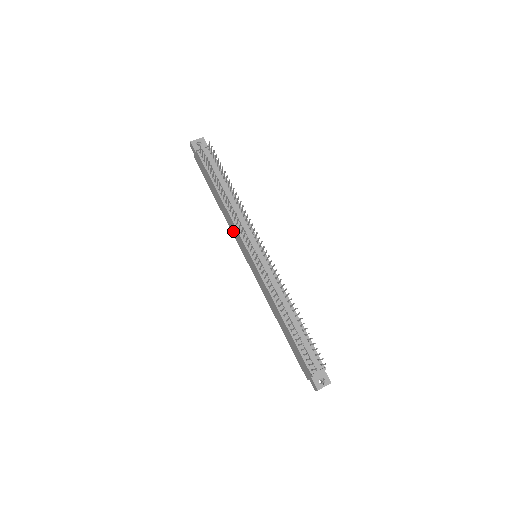
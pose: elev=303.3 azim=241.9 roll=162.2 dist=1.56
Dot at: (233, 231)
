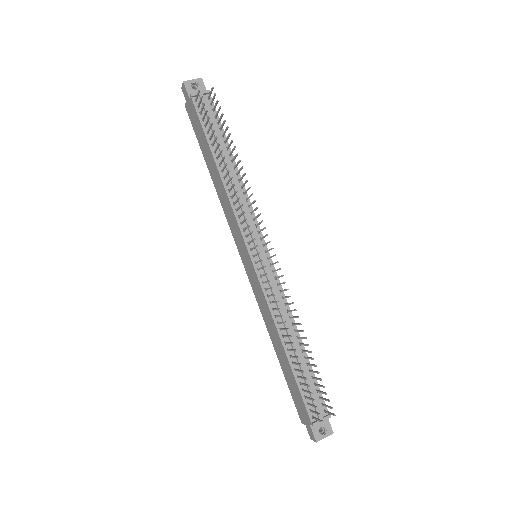
Dot at: (228, 217)
